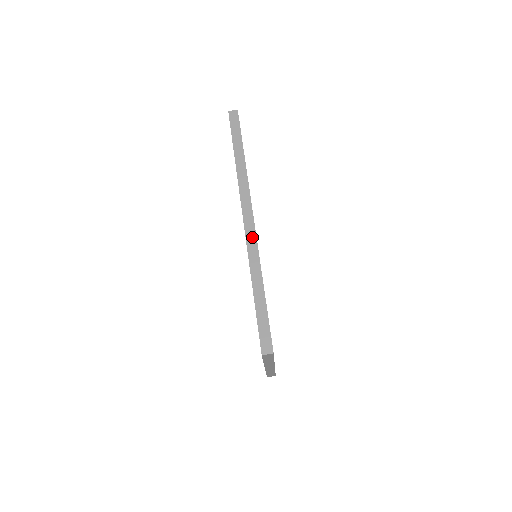
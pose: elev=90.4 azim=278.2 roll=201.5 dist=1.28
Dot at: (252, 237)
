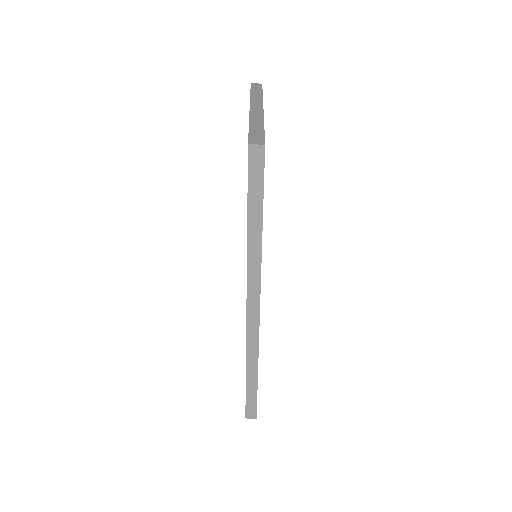
Dot at: (254, 330)
